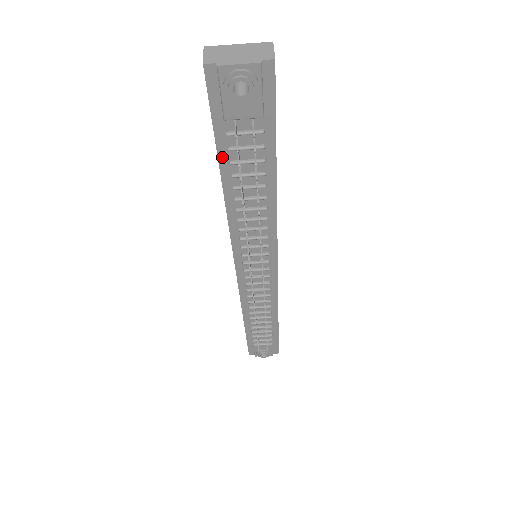
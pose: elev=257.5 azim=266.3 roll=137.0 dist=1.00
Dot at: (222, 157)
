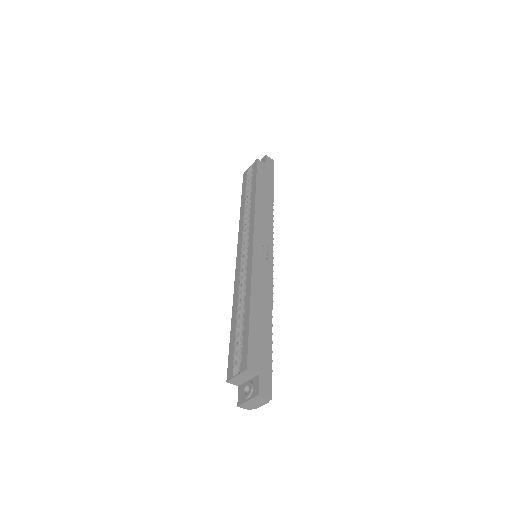
Dot at: occluded
